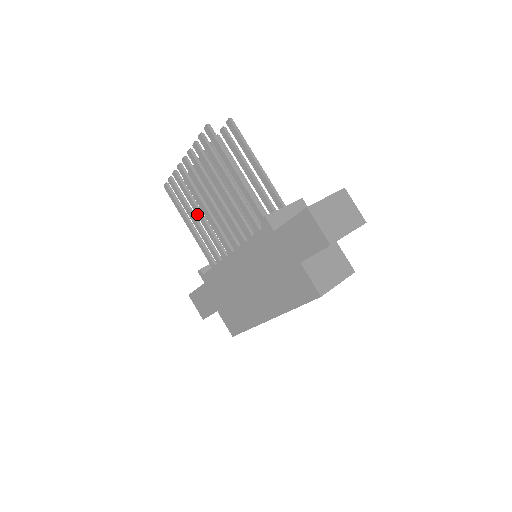
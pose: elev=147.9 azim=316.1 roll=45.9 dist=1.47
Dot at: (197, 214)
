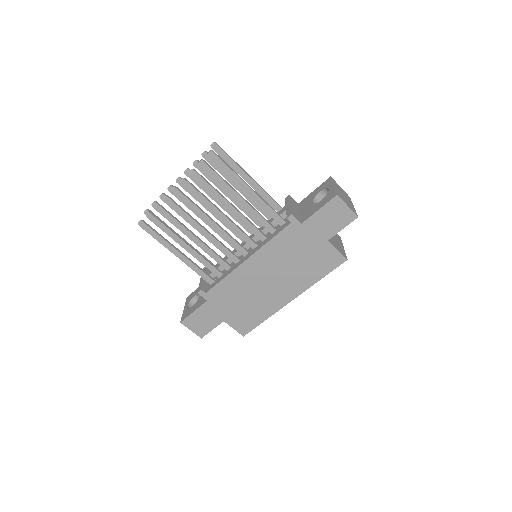
Dot at: (191, 239)
